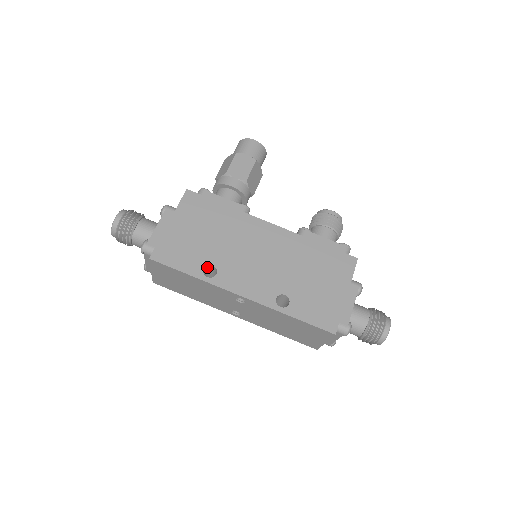
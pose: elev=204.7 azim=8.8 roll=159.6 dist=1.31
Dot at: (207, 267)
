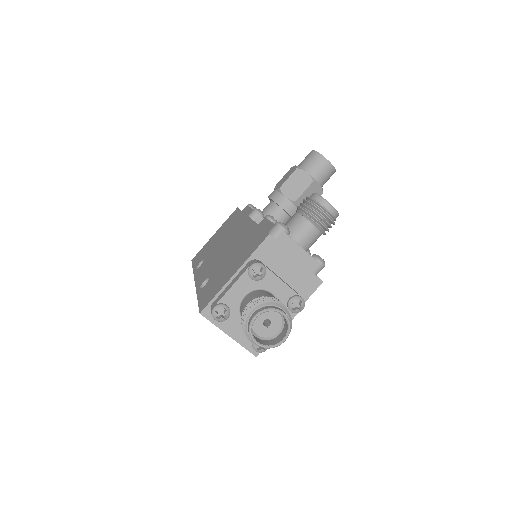
Dot at: occluded
